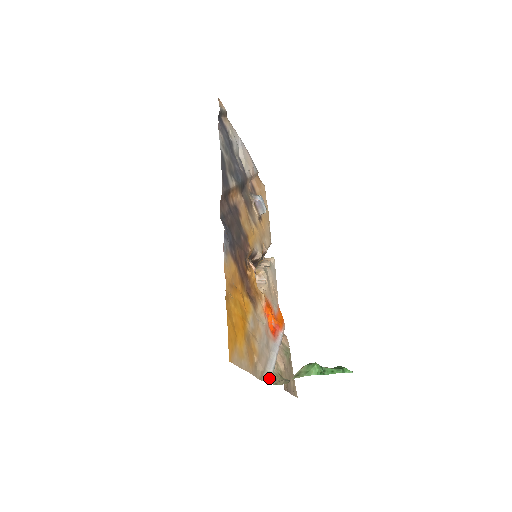
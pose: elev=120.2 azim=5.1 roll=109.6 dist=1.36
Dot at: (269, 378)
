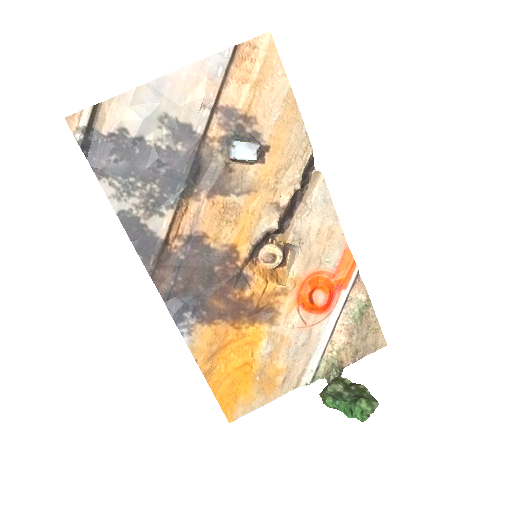
Dot at: (308, 380)
